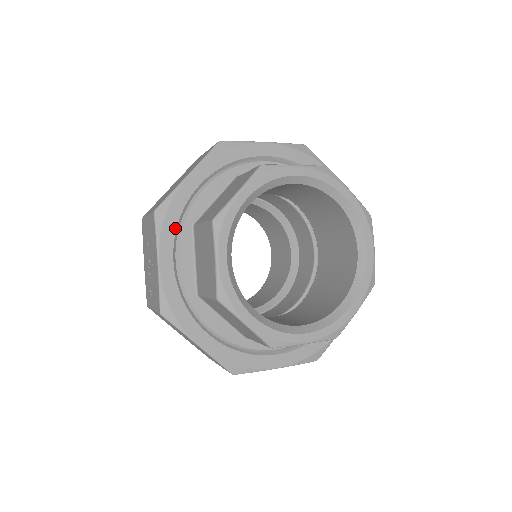
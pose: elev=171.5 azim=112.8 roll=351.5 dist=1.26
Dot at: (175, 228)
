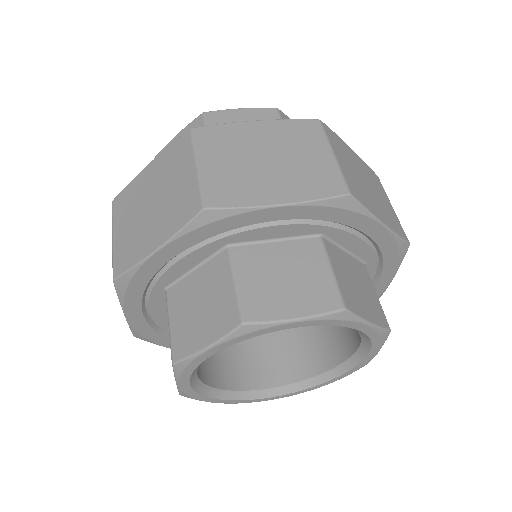
Dot at: (142, 293)
